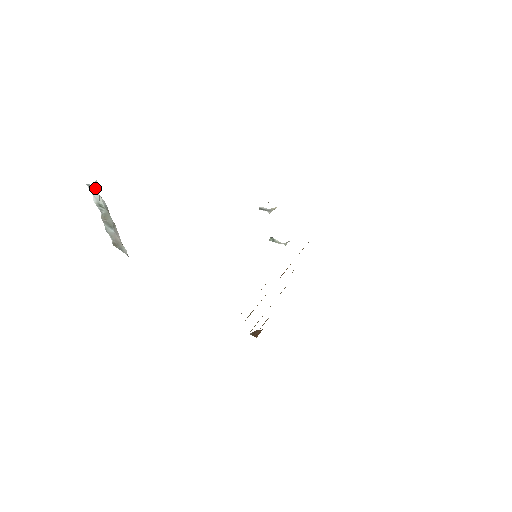
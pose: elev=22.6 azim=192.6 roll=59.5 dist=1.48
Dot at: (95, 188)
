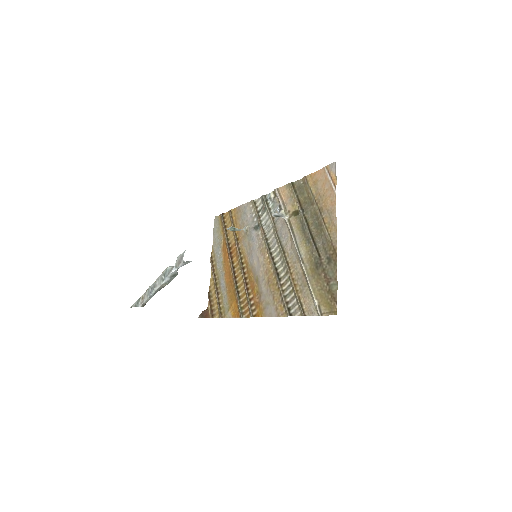
Dot at: occluded
